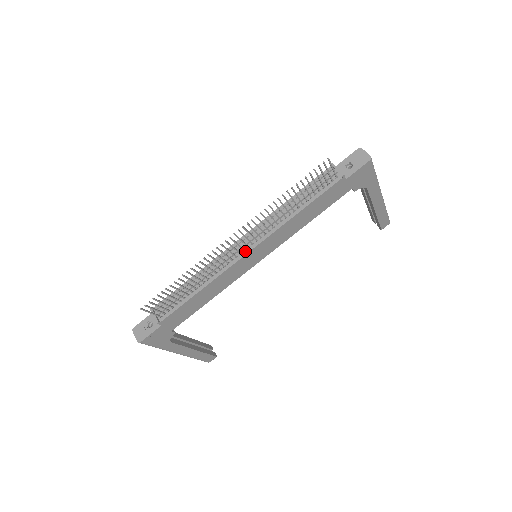
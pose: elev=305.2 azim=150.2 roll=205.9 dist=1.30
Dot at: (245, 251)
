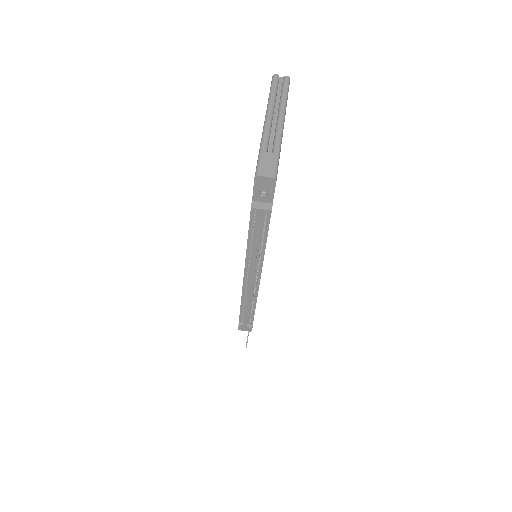
Dot at: (257, 280)
